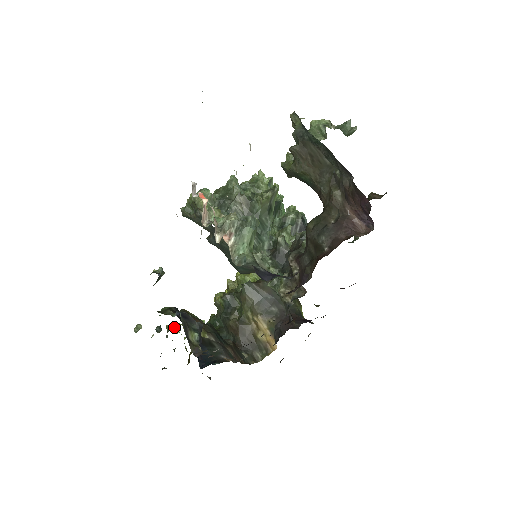
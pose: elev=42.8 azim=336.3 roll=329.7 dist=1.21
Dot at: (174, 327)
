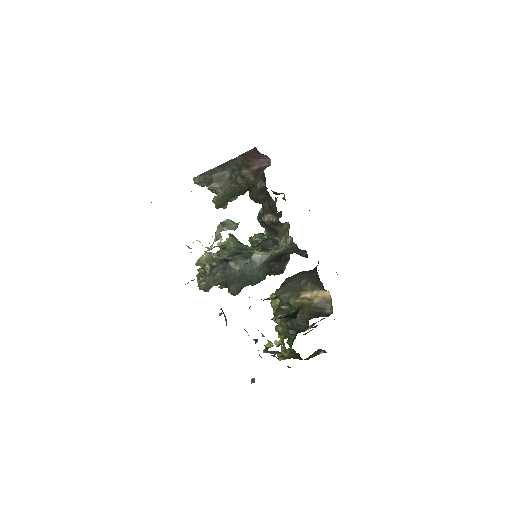
Dot at: occluded
